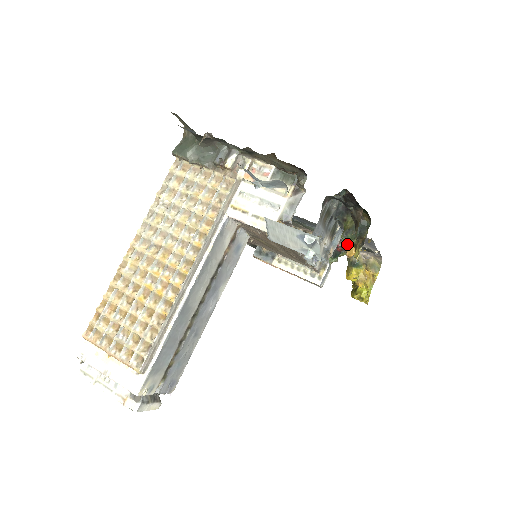
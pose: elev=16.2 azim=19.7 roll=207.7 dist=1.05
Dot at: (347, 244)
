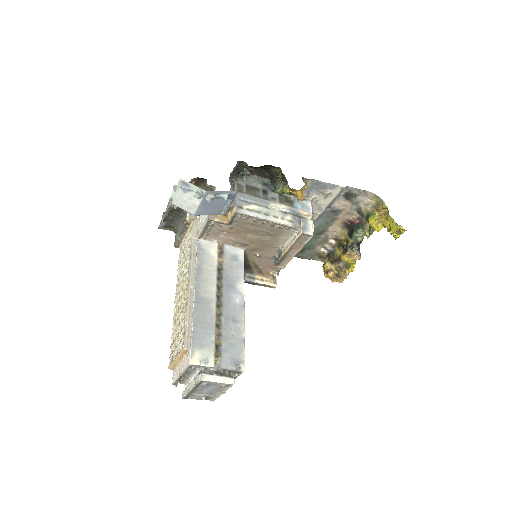
Dot at: occluded
